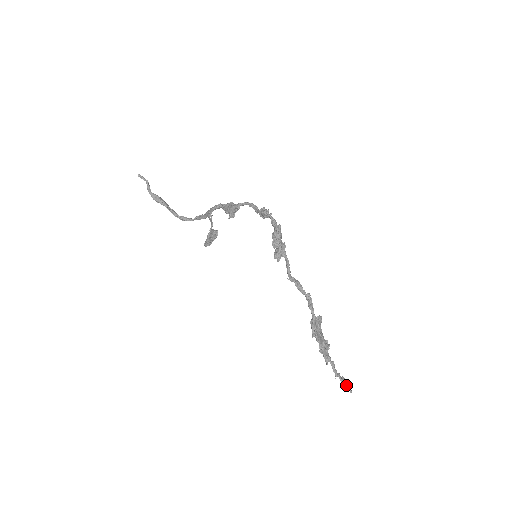
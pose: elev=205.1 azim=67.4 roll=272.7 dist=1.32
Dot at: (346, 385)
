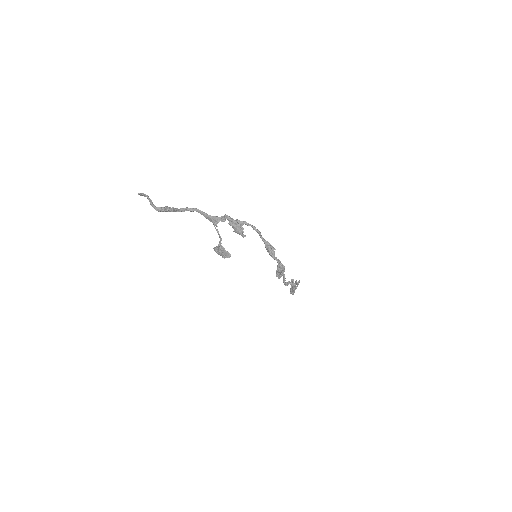
Dot at: occluded
